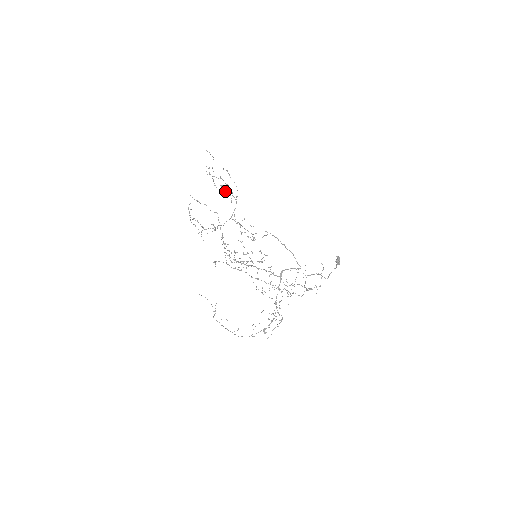
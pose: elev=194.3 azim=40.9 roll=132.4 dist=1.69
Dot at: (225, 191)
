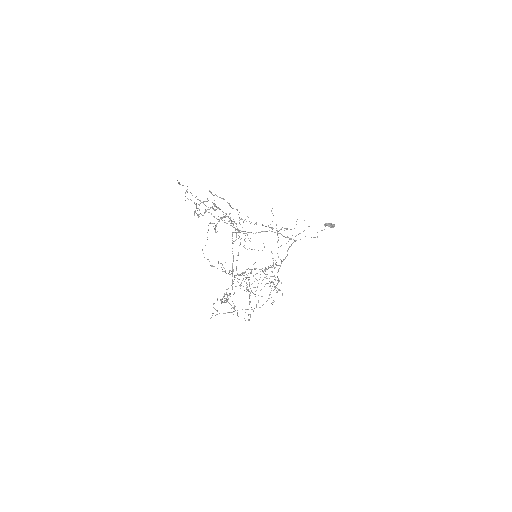
Dot at: (187, 192)
